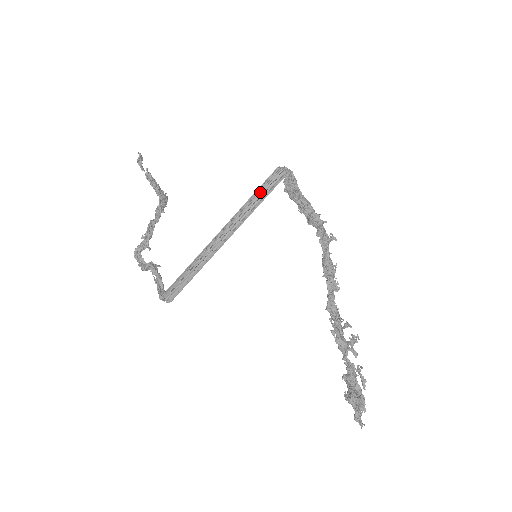
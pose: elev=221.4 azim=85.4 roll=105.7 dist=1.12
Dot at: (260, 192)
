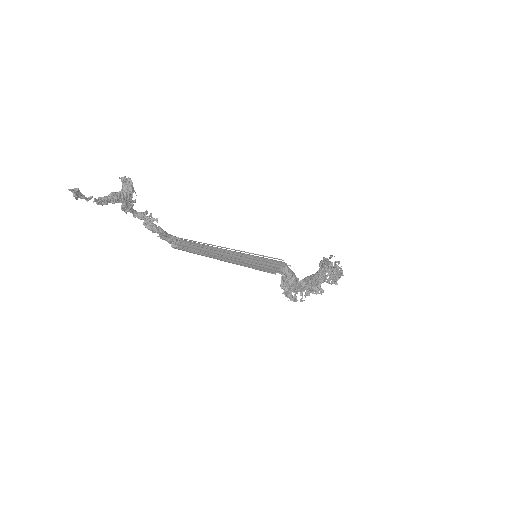
Dot at: (255, 264)
